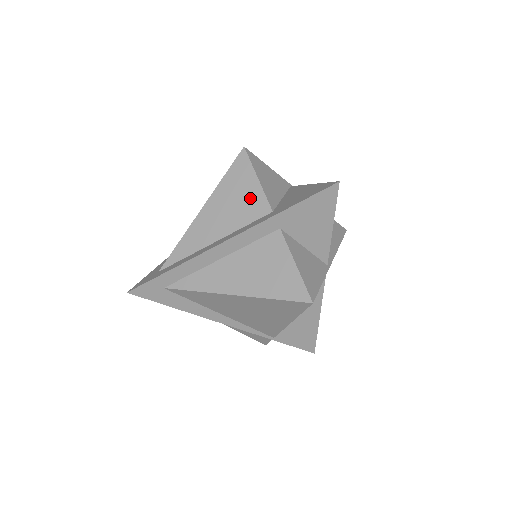
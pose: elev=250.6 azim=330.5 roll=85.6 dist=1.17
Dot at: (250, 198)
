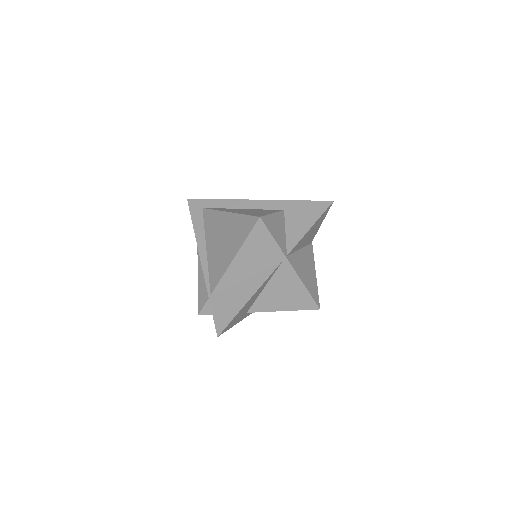
Dot at: occluded
